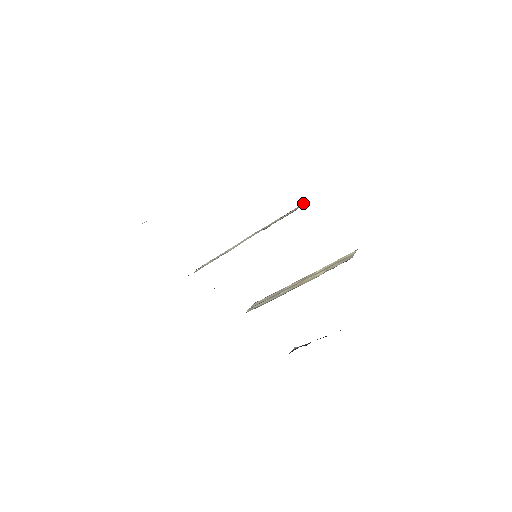
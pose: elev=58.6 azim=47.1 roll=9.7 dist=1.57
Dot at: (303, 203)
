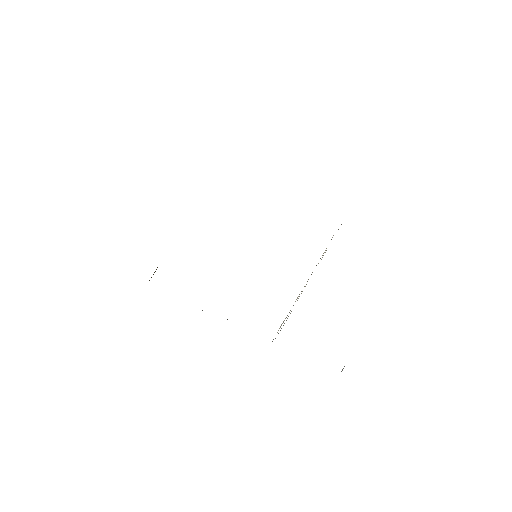
Dot at: occluded
